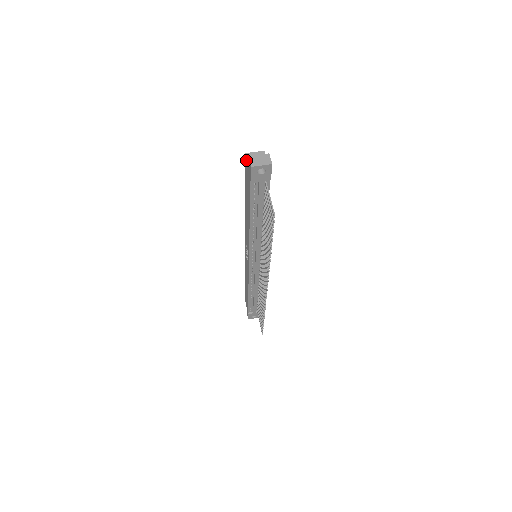
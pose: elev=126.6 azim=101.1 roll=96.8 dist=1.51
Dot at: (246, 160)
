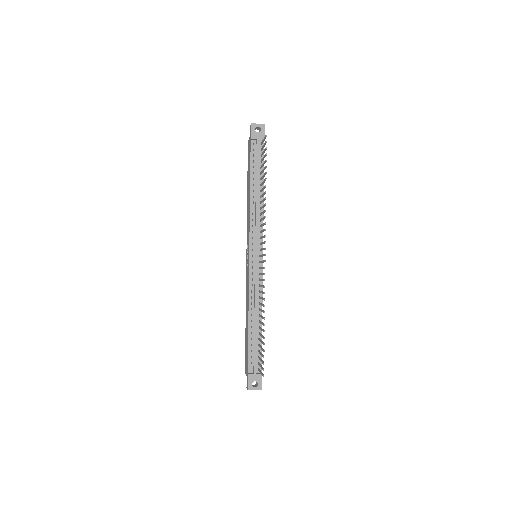
Dot at: (248, 140)
